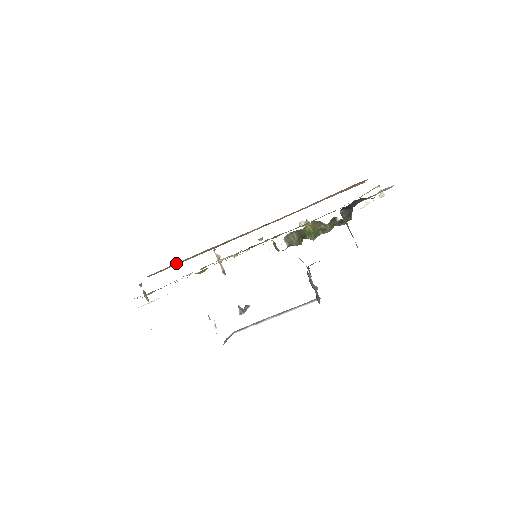
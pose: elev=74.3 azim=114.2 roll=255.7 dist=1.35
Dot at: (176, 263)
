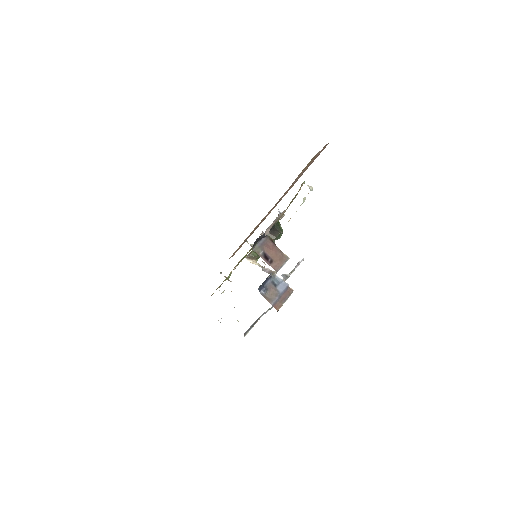
Dot at: (237, 249)
